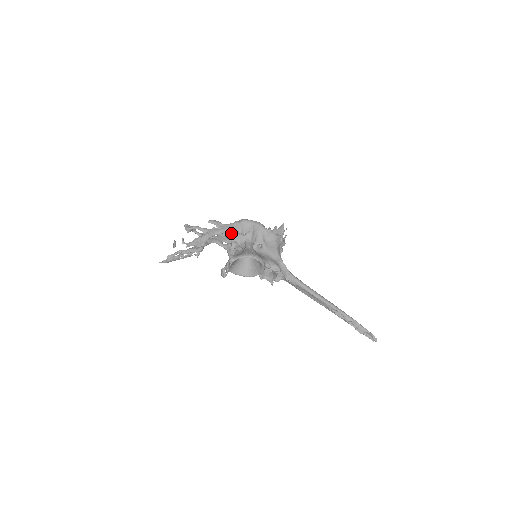
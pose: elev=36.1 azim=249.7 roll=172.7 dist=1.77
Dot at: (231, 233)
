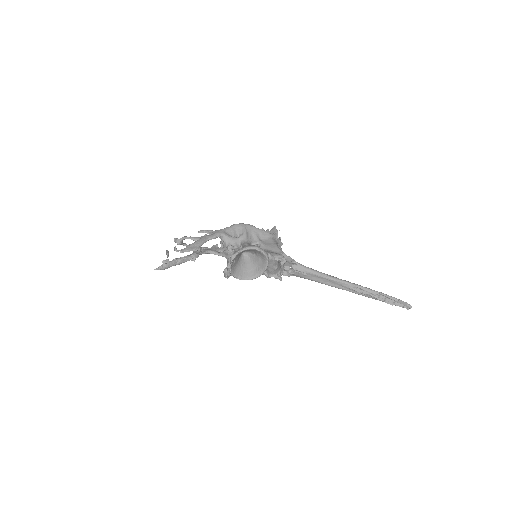
Dot at: (224, 237)
